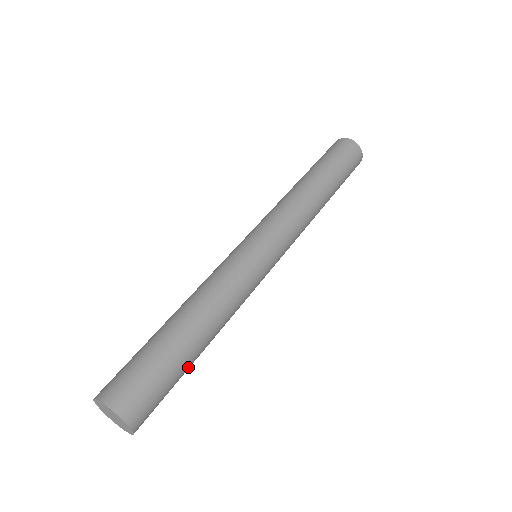
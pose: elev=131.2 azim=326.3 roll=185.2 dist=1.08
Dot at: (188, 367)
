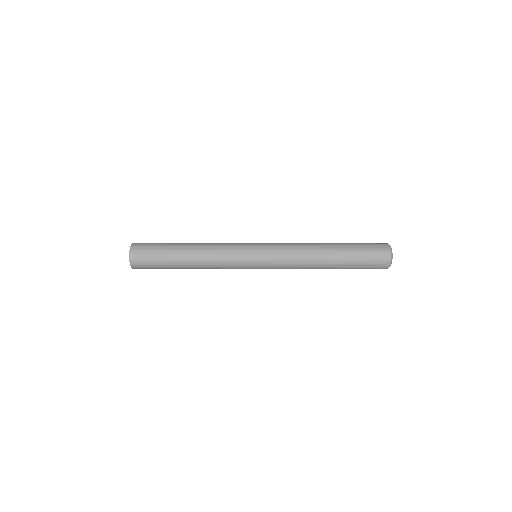
Dot at: (172, 267)
